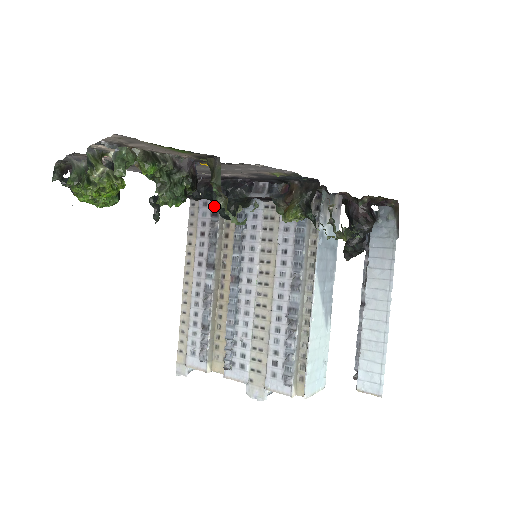
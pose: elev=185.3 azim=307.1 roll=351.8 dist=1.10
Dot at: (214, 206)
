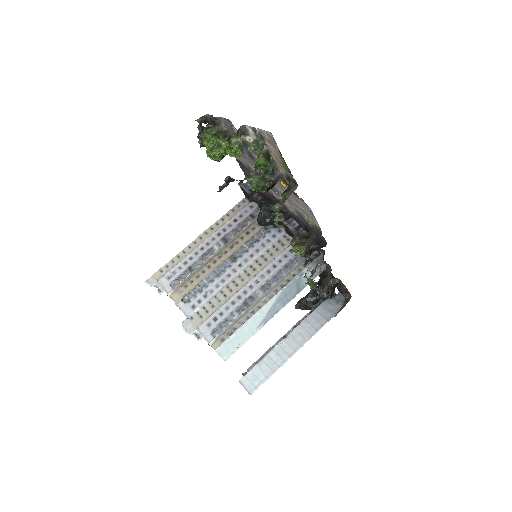
Dot at: (256, 212)
